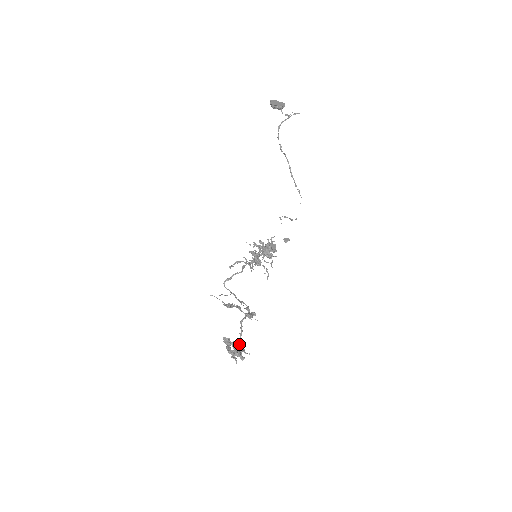
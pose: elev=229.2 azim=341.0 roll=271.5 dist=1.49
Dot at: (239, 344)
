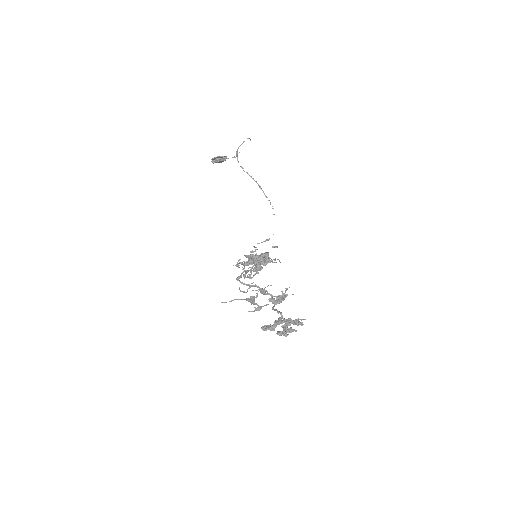
Dot at: (286, 319)
